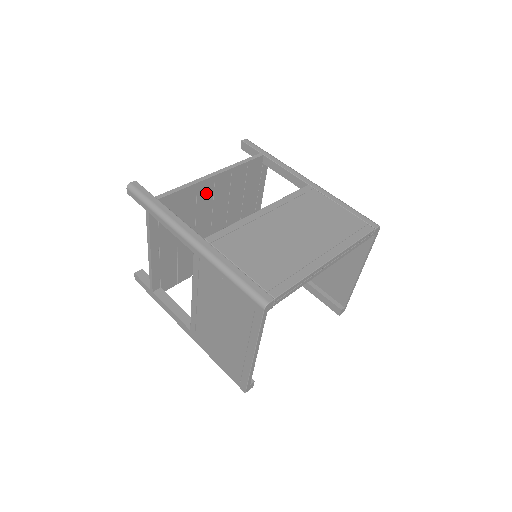
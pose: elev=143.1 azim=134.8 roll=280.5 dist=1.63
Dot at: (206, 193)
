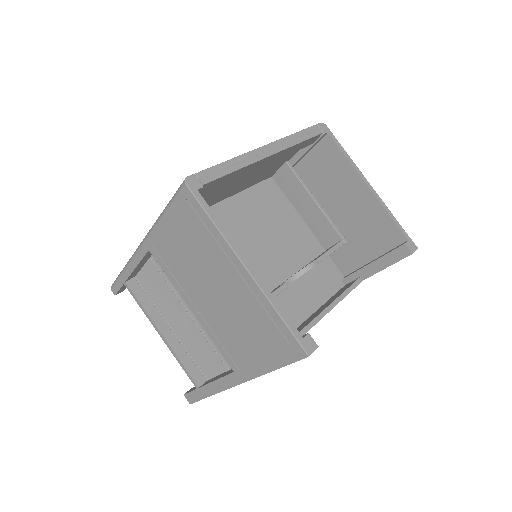
Dot at: occluded
